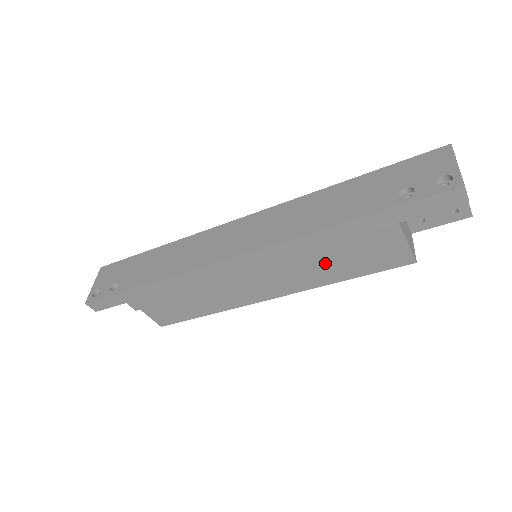
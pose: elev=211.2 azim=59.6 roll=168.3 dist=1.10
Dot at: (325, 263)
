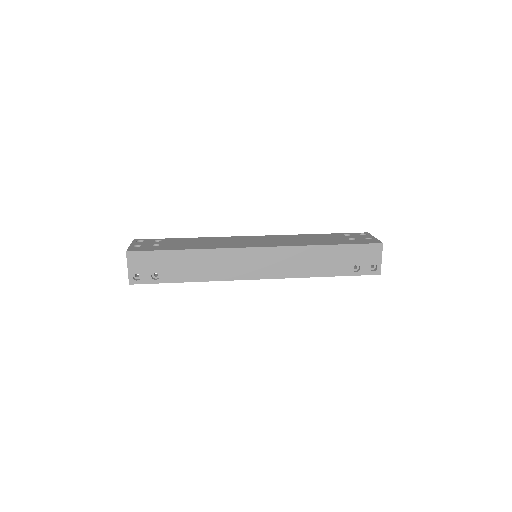
Dot at: occluded
